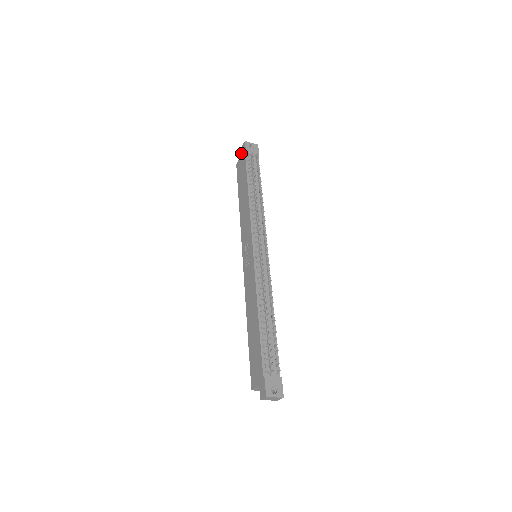
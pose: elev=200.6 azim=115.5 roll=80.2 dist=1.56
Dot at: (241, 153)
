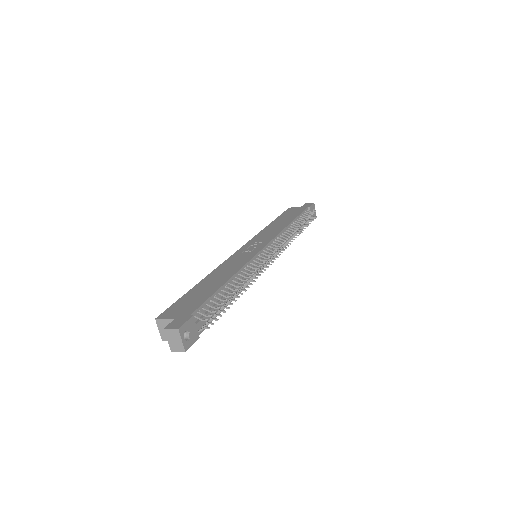
Dot at: (303, 205)
